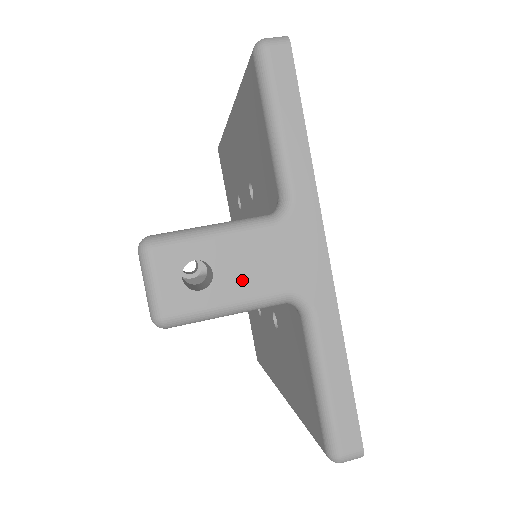
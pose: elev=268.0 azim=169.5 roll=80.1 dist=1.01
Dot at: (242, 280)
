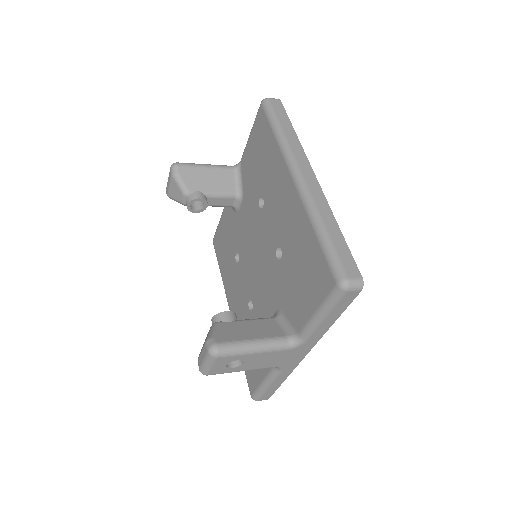
Dot at: (256, 365)
